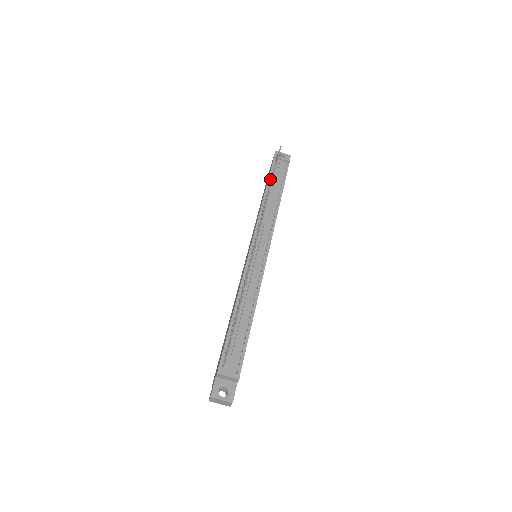
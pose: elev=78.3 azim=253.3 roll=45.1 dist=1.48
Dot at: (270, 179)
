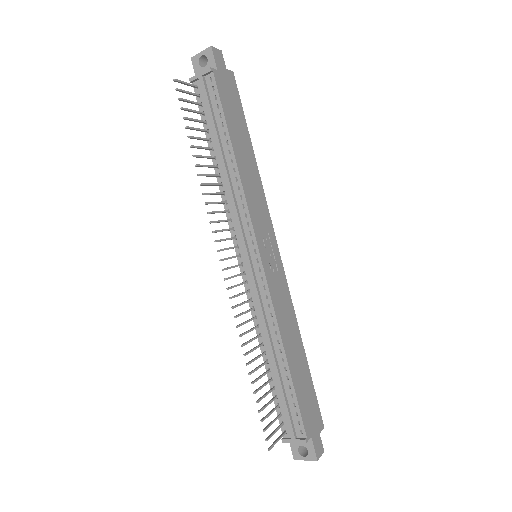
Dot at: (206, 128)
